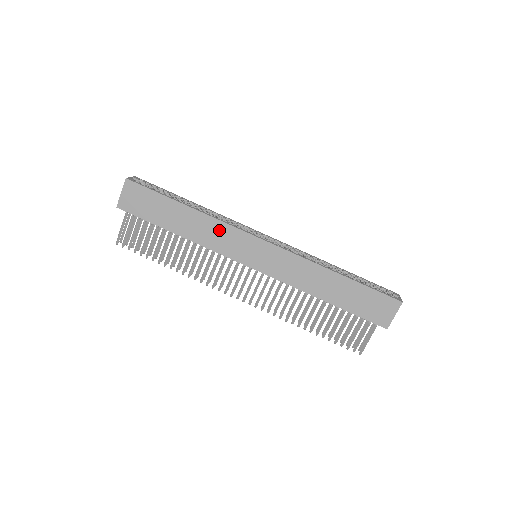
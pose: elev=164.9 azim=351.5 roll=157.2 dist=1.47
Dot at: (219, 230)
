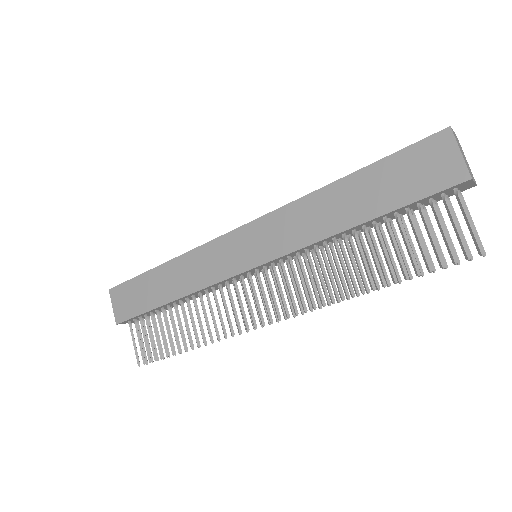
Dot at: (198, 260)
